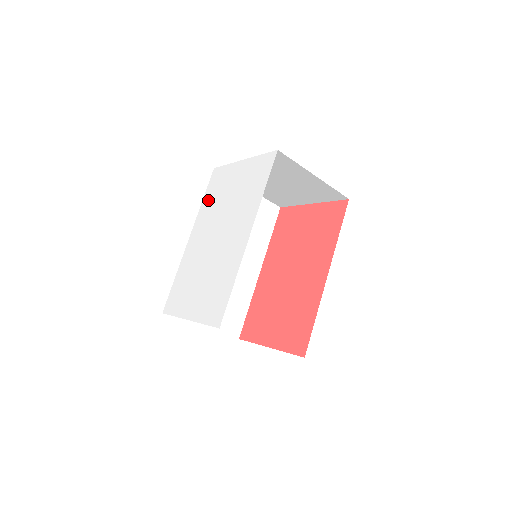
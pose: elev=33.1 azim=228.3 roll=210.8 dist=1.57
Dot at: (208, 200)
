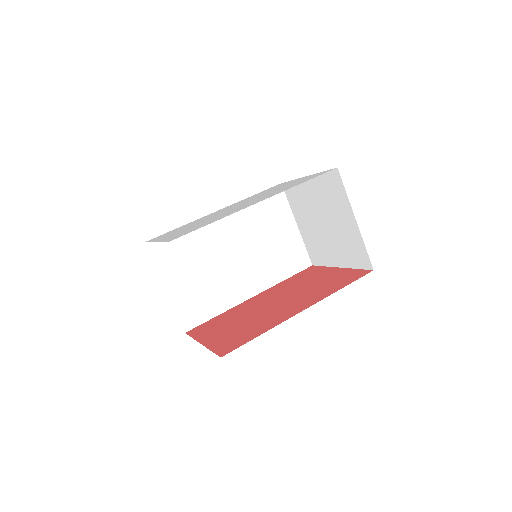
Dot at: (256, 194)
